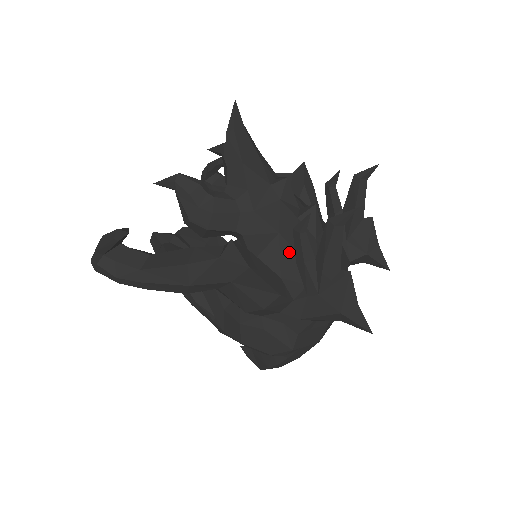
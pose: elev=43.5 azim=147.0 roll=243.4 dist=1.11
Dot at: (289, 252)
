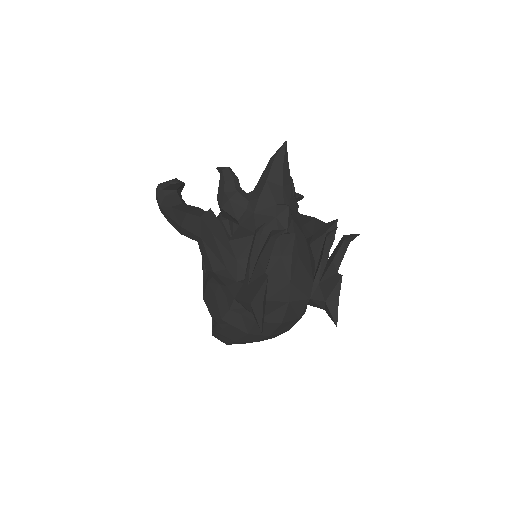
Dot at: occluded
